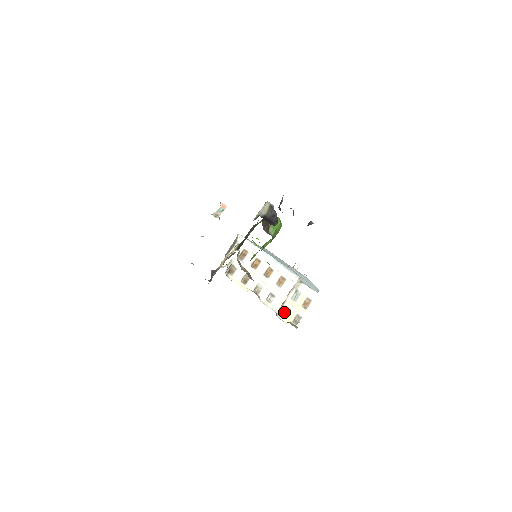
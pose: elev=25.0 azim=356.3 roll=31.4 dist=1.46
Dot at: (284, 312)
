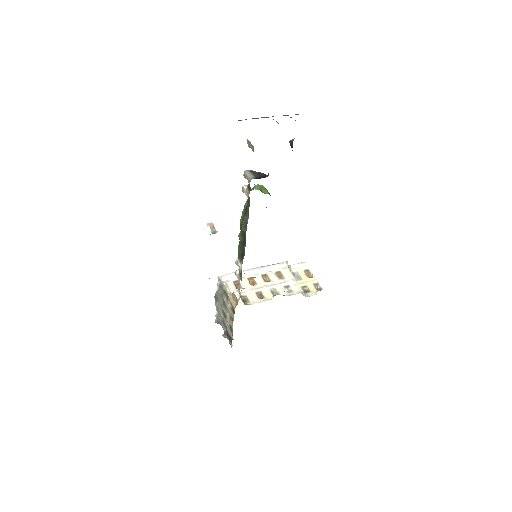
Dot at: (305, 291)
